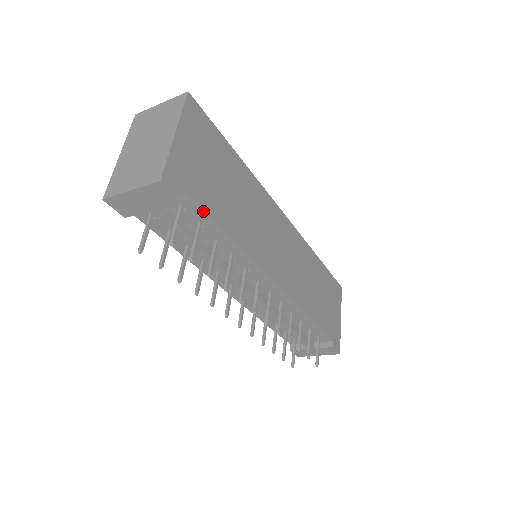
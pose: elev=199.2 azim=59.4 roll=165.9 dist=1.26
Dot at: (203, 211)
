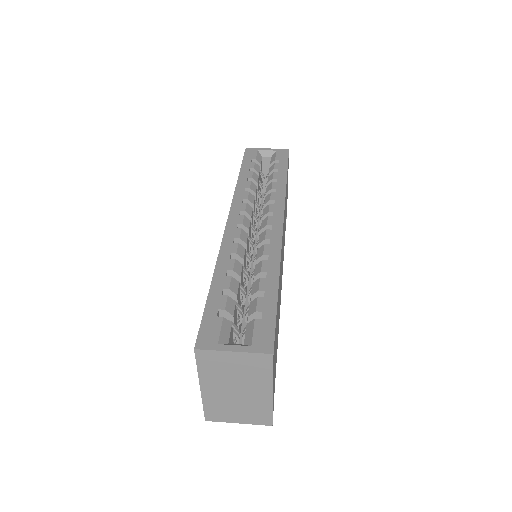
Dot at: occluded
